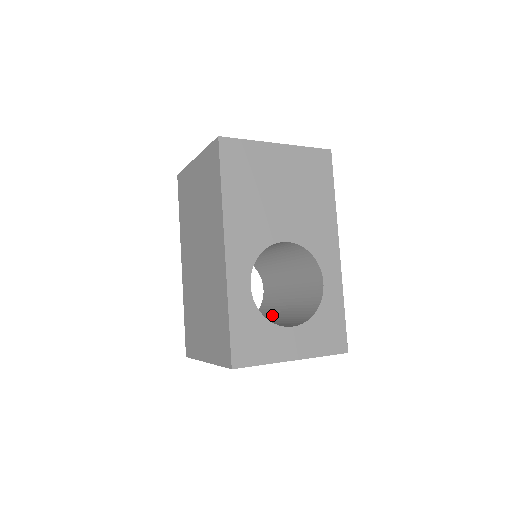
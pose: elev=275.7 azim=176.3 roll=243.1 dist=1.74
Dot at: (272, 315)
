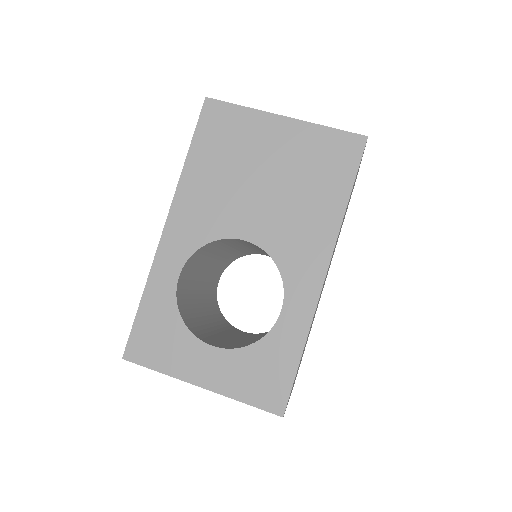
Dot at: occluded
